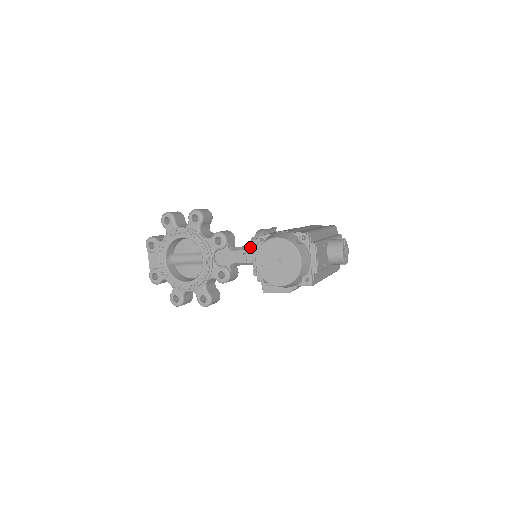
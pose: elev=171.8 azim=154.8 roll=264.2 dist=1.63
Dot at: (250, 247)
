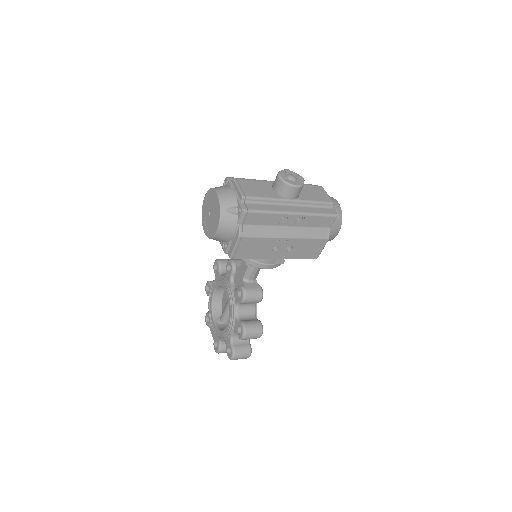
Dot at: occluded
